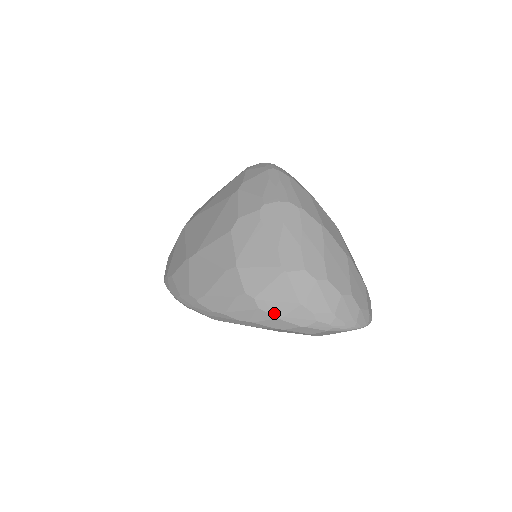
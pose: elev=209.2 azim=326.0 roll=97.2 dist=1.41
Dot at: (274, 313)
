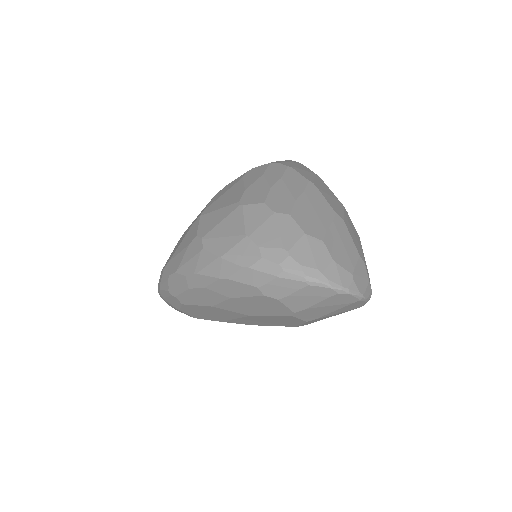
Dot at: (216, 251)
